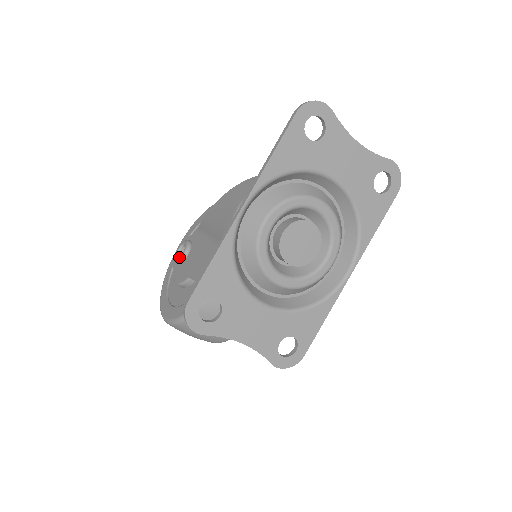
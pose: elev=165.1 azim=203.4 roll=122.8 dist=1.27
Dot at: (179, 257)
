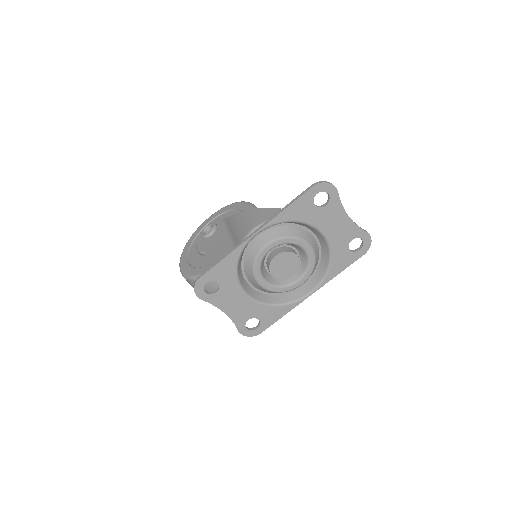
Dot at: (205, 234)
